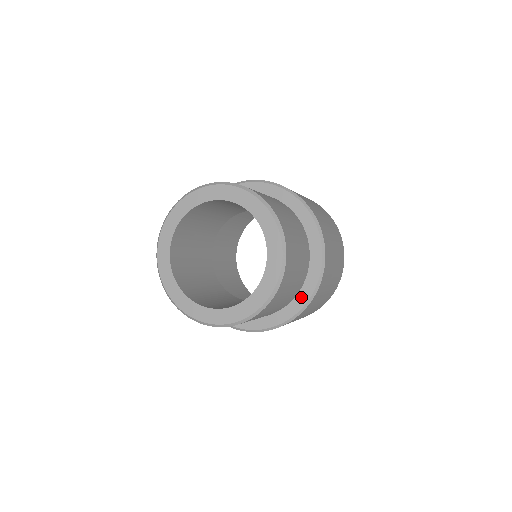
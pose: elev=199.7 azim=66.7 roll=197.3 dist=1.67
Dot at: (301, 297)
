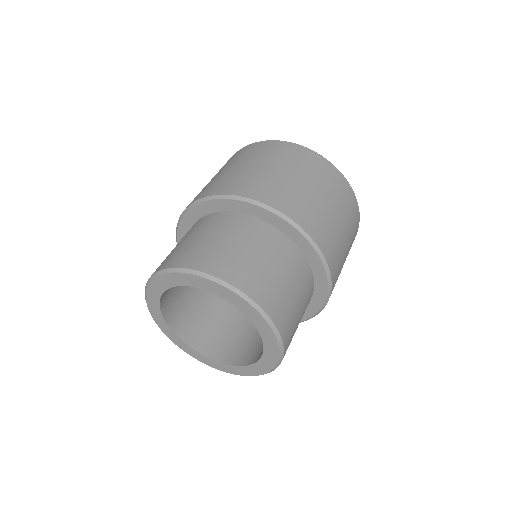
Dot at: (314, 304)
